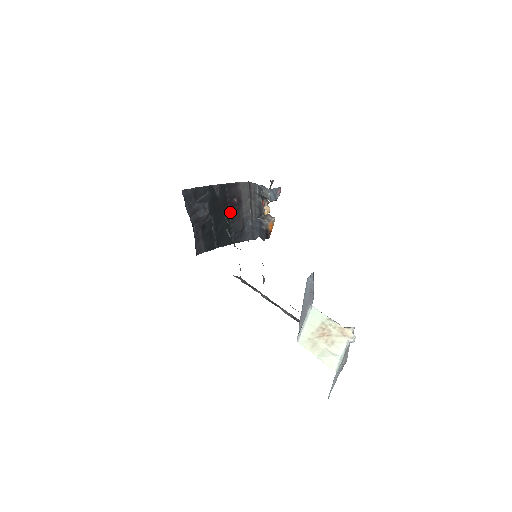
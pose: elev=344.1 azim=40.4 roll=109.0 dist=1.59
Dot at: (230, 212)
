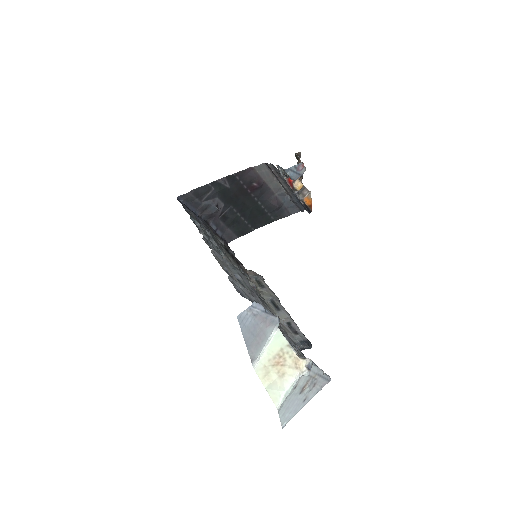
Dot at: (254, 196)
